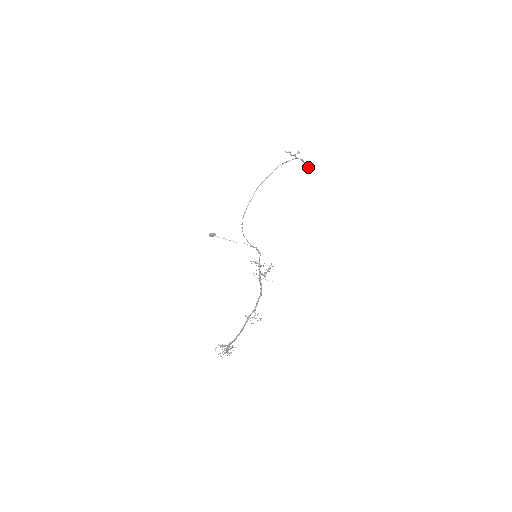
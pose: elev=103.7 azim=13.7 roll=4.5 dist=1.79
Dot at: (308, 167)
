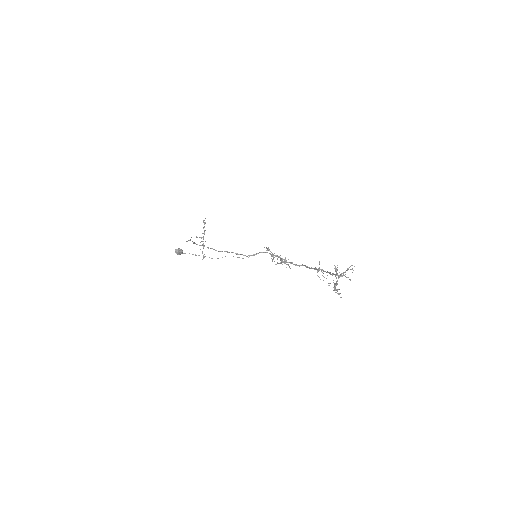
Dot at: (203, 257)
